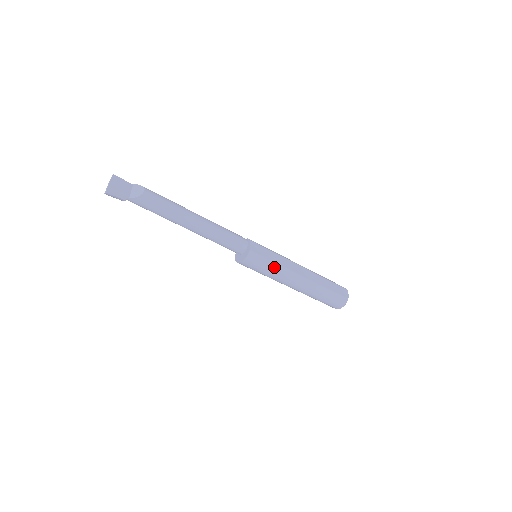
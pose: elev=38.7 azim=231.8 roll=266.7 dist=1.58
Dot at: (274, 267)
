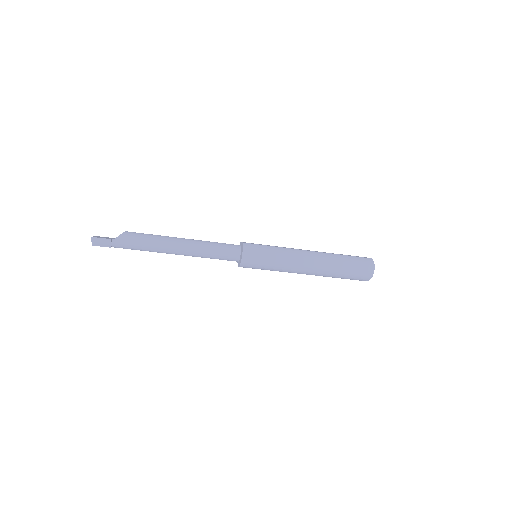
Dot at: (275, 250)
